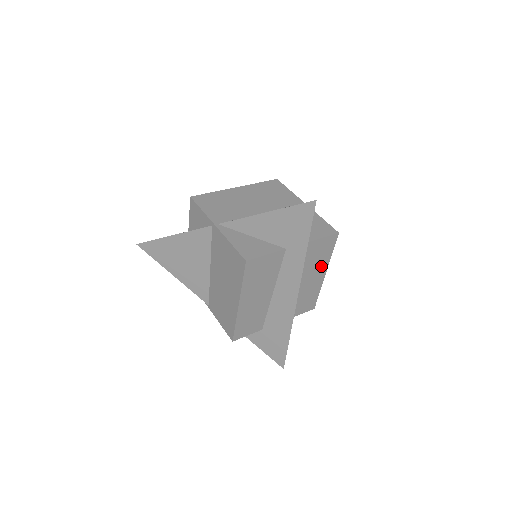
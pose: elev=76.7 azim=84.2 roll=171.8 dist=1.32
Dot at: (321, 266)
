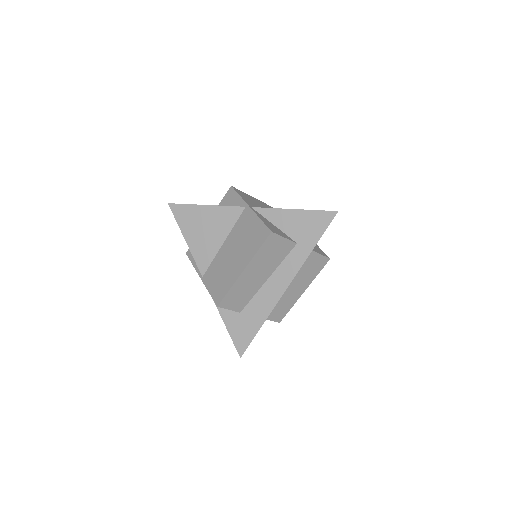
Dot at: (306, 281)
